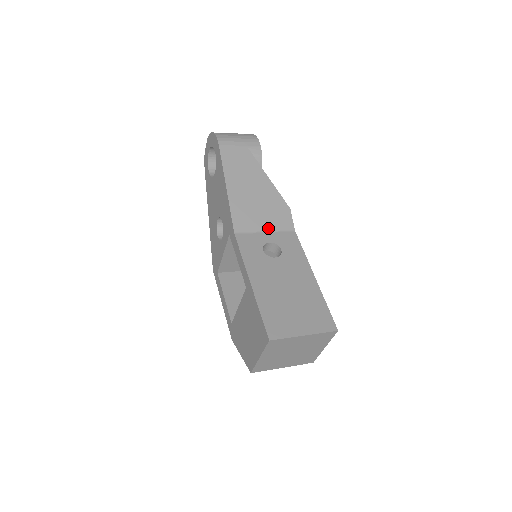
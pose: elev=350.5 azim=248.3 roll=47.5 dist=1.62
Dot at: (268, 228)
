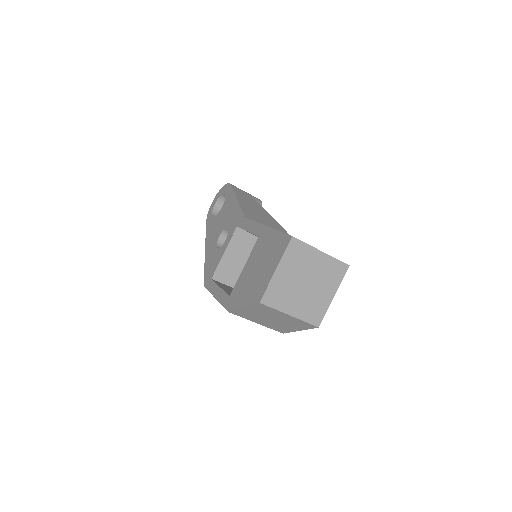
Dot at: occluded
